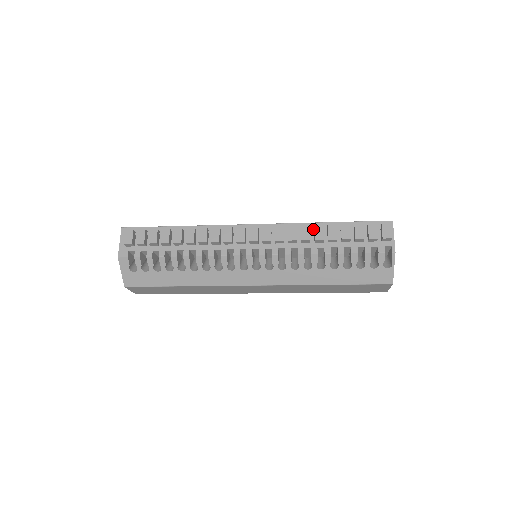
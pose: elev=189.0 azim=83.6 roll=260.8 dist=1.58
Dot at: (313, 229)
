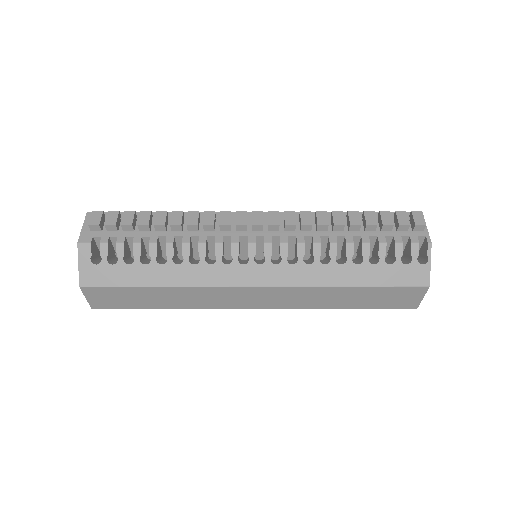
Dot at: (329, 218)
